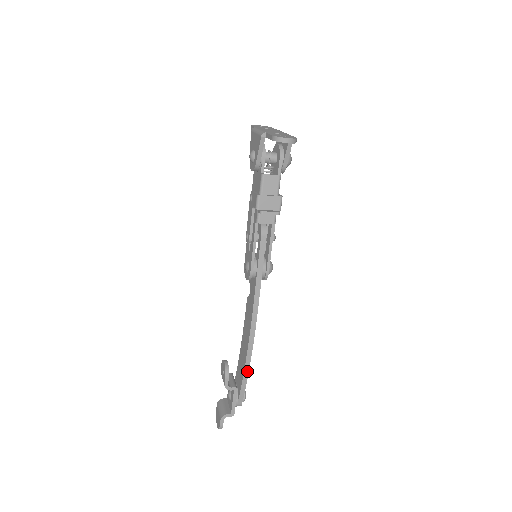
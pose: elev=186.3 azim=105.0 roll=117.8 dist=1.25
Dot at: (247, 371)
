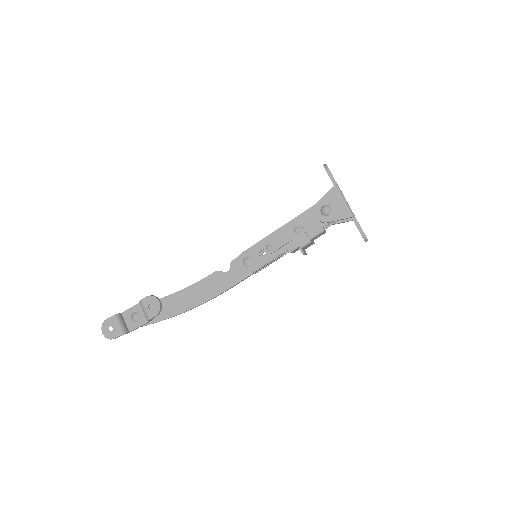
Dot at: (176, 315)
